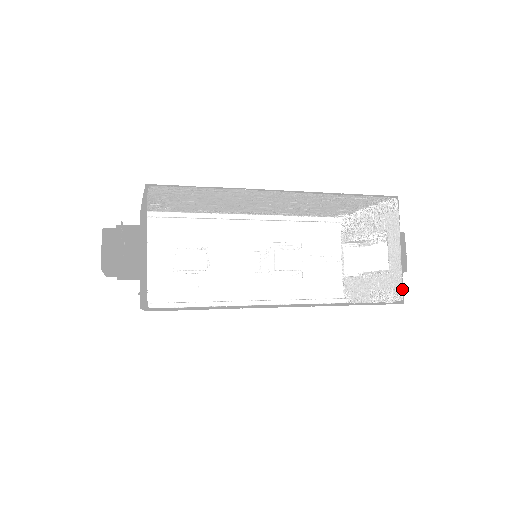
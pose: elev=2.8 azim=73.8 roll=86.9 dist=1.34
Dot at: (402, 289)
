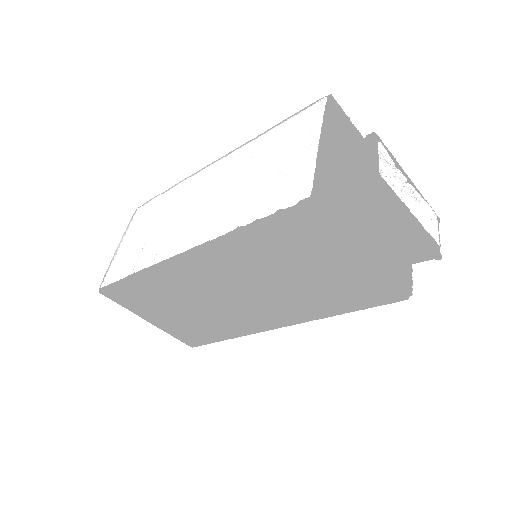
Dot at: (319, 184)
